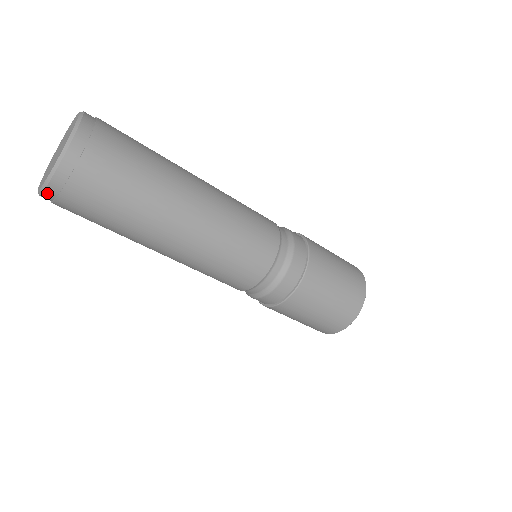
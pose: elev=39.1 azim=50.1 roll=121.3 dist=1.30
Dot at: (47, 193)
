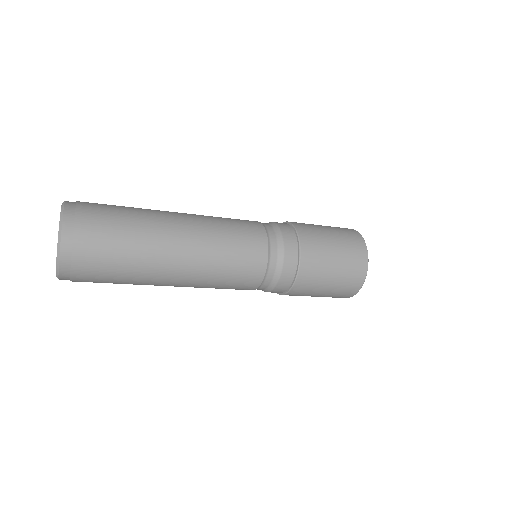
Dot at: (62, 275)
